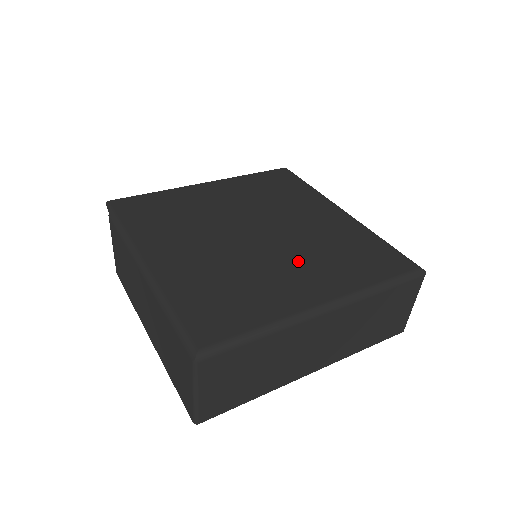
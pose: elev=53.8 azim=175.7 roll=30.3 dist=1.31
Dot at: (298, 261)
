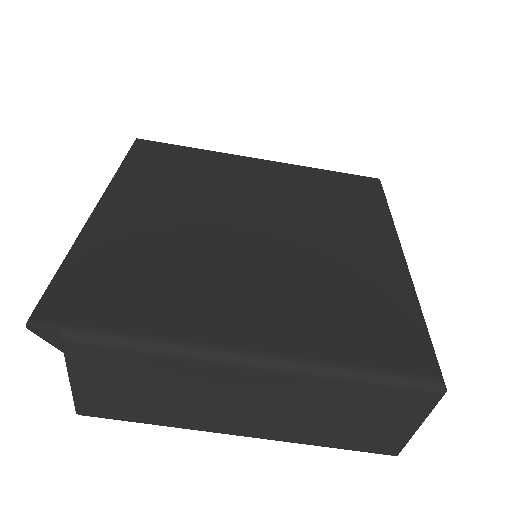
Dot at: (327, 231)
